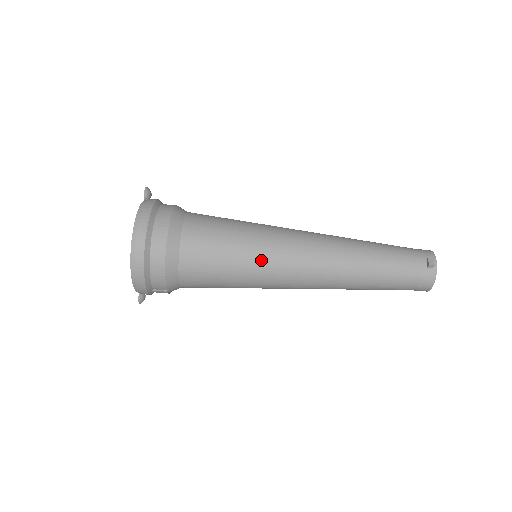
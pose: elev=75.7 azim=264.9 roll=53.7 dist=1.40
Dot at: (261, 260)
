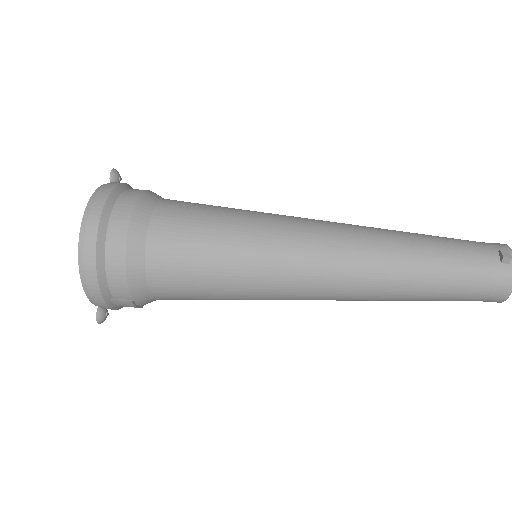
Dot at: (259, 252)
